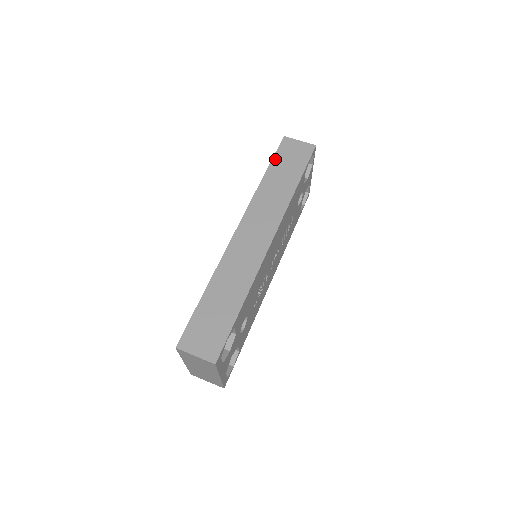
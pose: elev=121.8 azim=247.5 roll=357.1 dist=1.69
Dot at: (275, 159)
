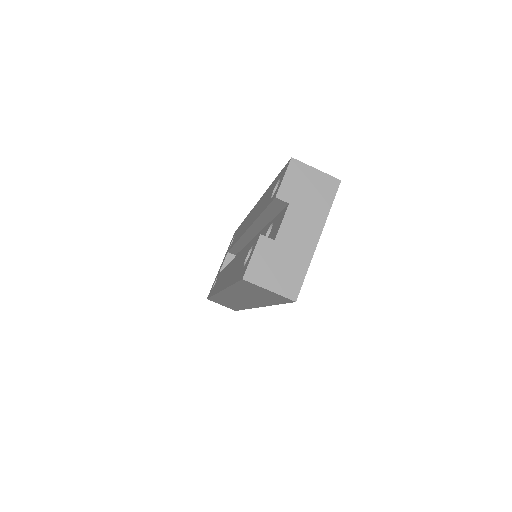
Dot at: (238, 286)
